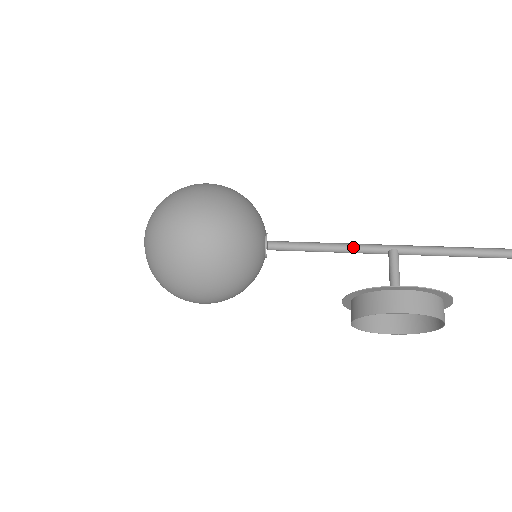
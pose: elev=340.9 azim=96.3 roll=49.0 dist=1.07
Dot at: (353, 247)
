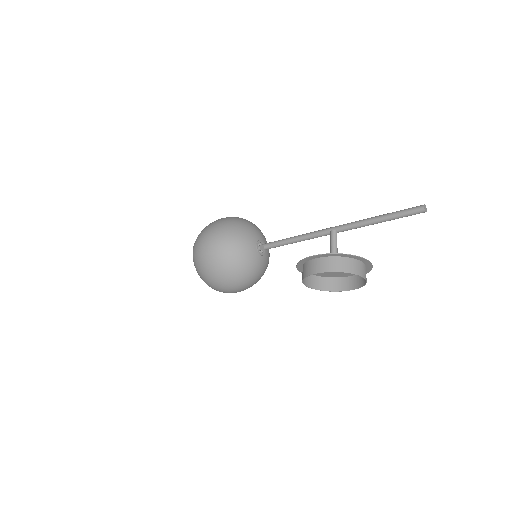
Dot at: (311, 235)
